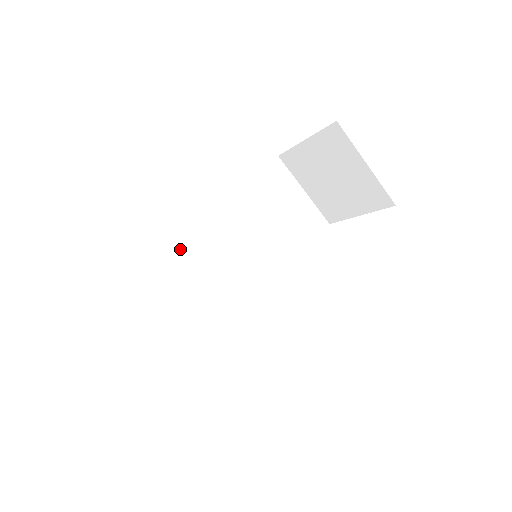
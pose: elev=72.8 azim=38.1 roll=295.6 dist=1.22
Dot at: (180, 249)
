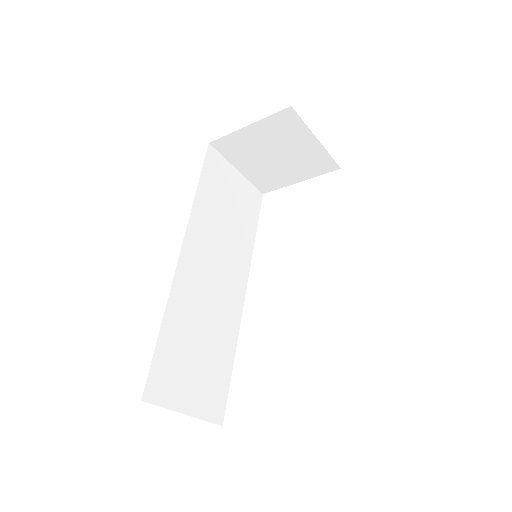
Dot at: (177, 276)
